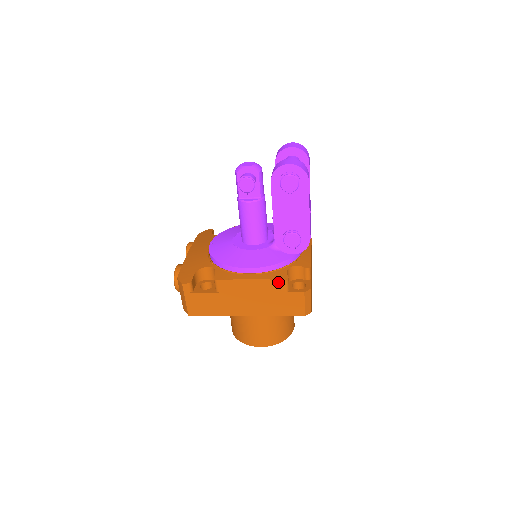
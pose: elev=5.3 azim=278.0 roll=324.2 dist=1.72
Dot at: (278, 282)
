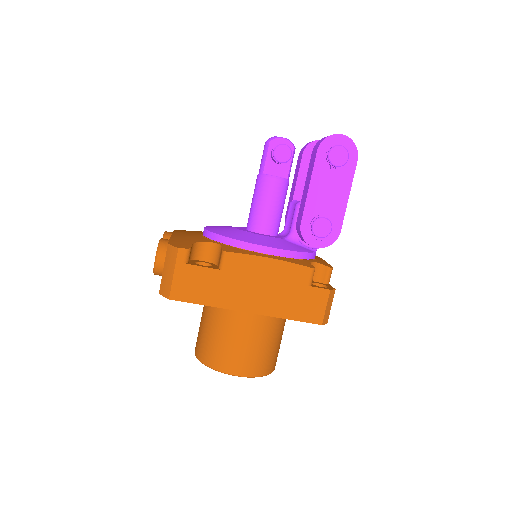
Dot at: (303, 269)
